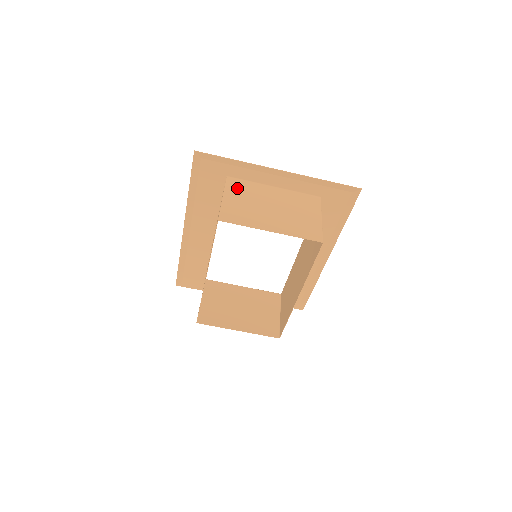
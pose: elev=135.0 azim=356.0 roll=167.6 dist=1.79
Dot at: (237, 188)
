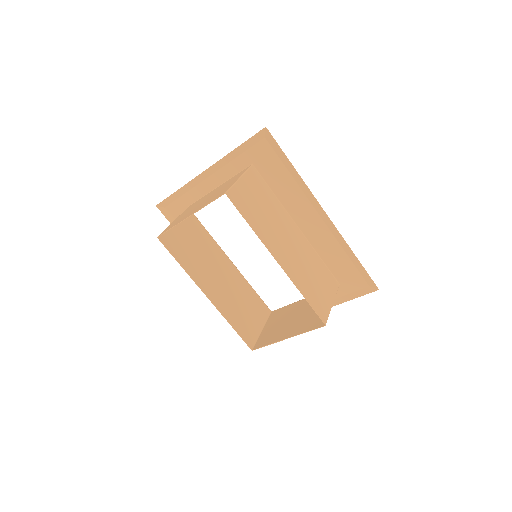
Dot at: (189, 208)
